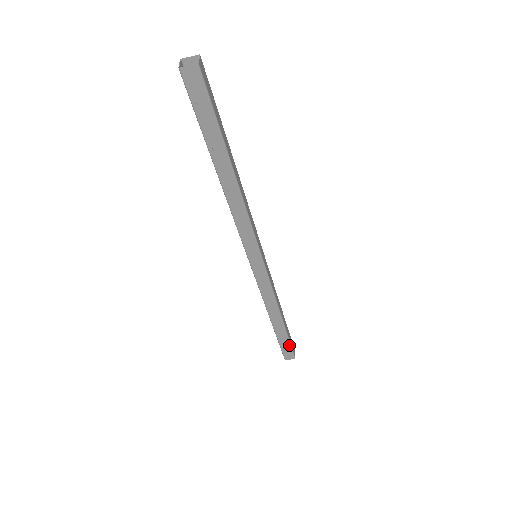
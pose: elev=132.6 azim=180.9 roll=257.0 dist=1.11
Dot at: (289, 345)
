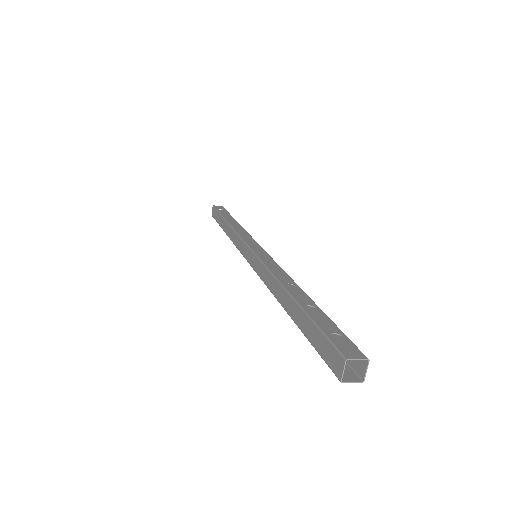
Dot at: occluded
